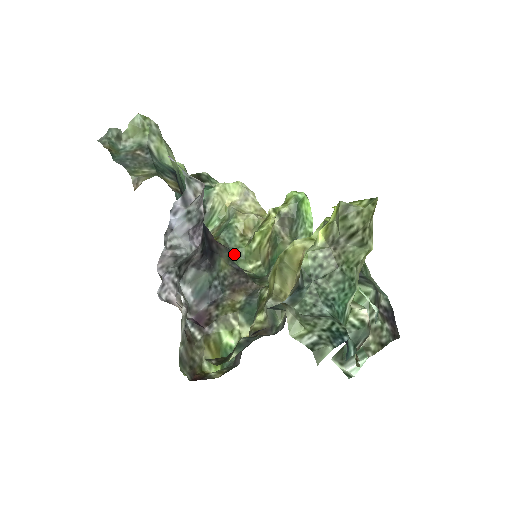
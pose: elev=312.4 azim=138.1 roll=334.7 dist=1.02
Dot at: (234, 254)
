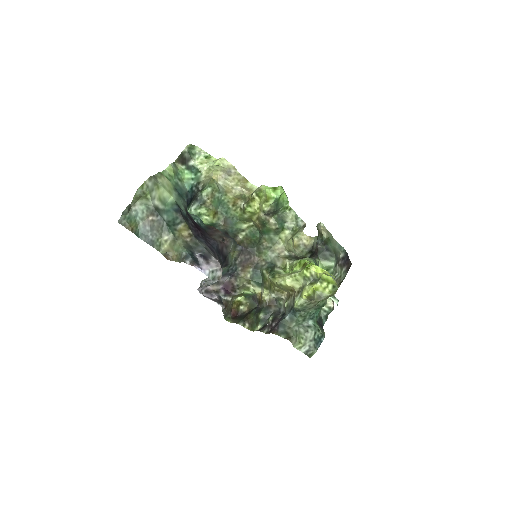
Dot at: (232, 221)
